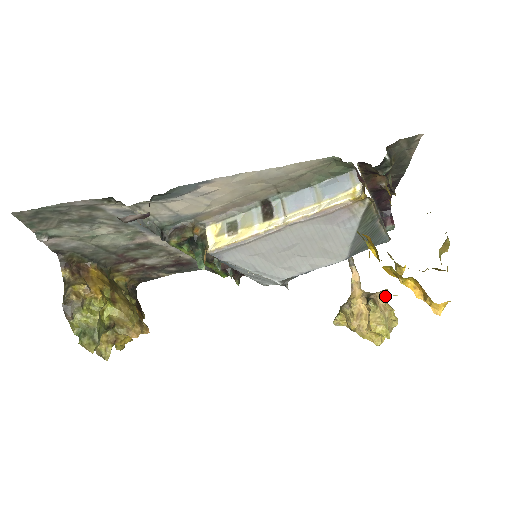
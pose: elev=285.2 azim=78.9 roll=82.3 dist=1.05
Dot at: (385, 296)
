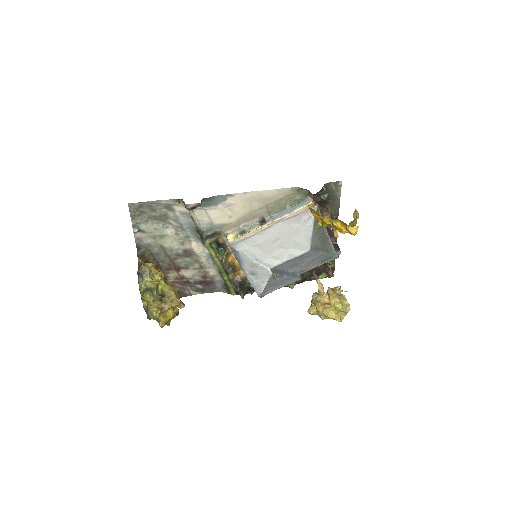
Dot at: (340, 292)
